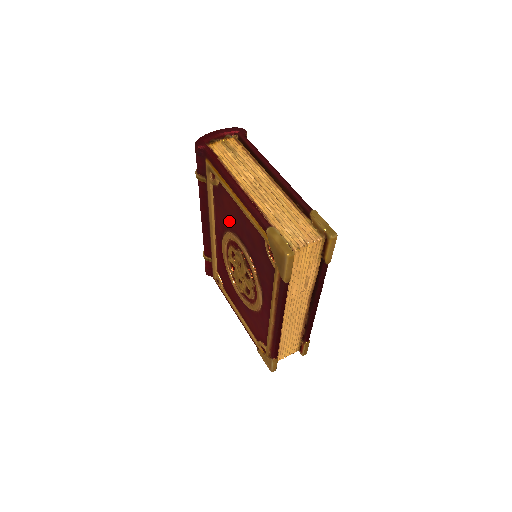
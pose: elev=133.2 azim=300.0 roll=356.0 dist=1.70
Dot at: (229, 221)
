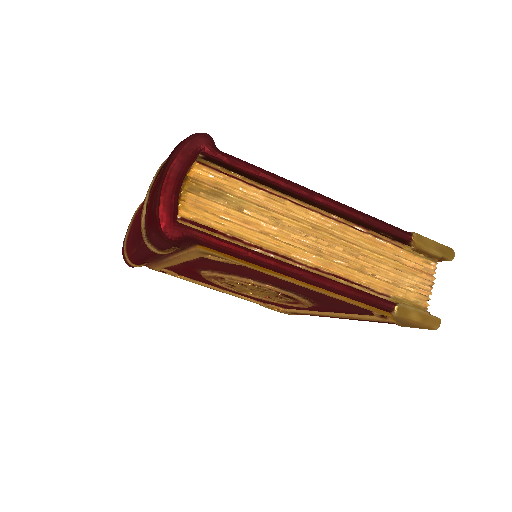
Dot at: (248, 275)
